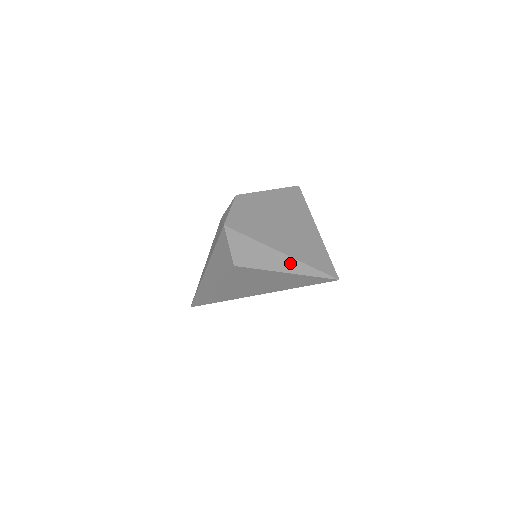
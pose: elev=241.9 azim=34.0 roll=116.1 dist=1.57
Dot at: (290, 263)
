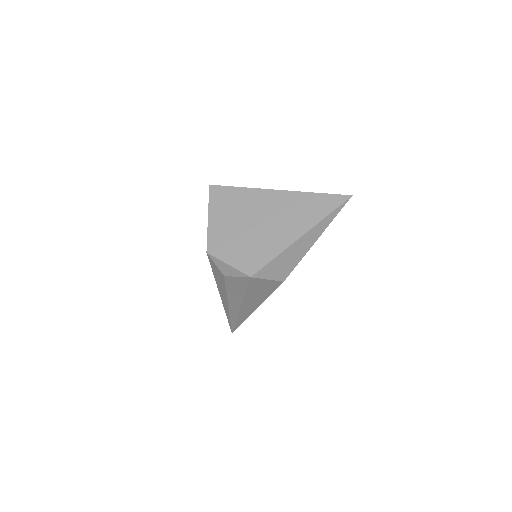
Dot at: (316, 231)
